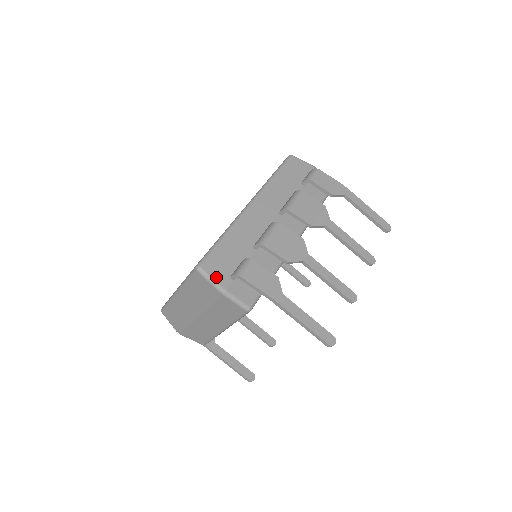
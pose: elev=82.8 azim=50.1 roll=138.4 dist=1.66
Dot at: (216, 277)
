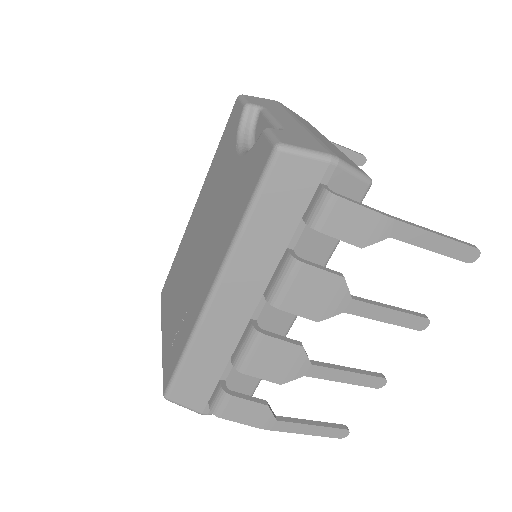
Dot at: (191, 406)
